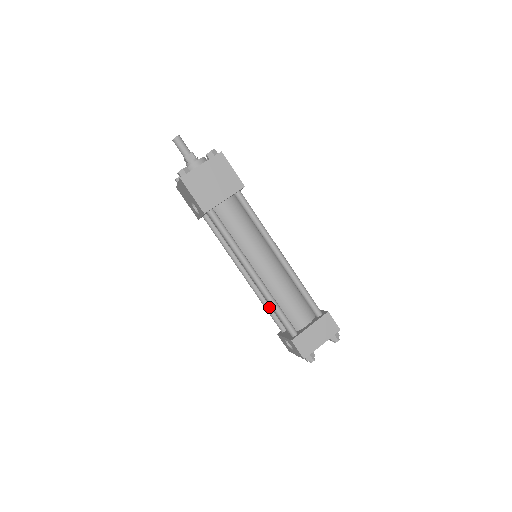
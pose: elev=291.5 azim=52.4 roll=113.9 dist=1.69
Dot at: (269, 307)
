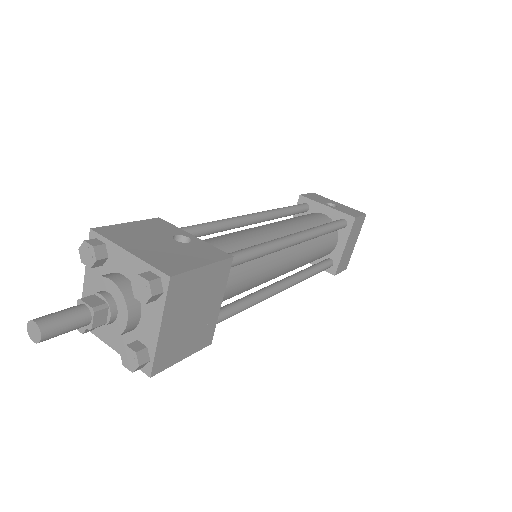
Dot at: occluded
